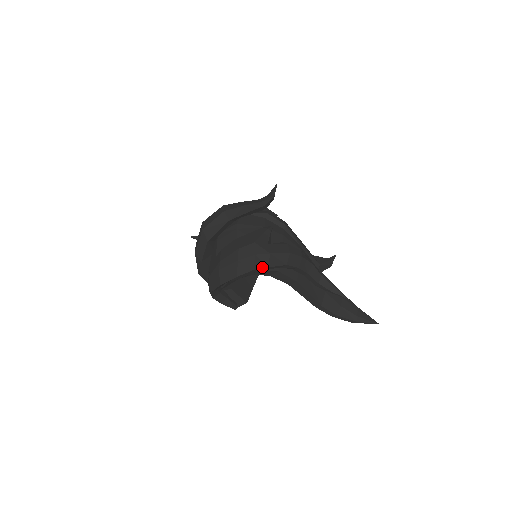
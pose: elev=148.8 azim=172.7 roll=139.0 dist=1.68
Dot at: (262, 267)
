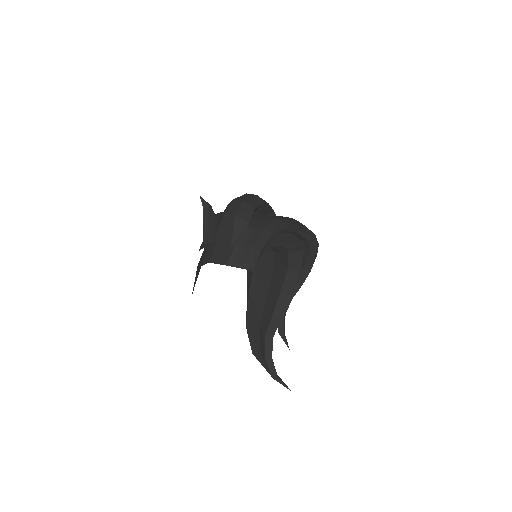
Dot at: (317, 250)
